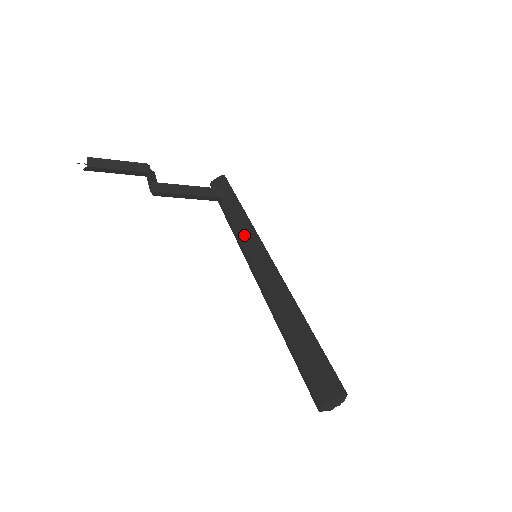
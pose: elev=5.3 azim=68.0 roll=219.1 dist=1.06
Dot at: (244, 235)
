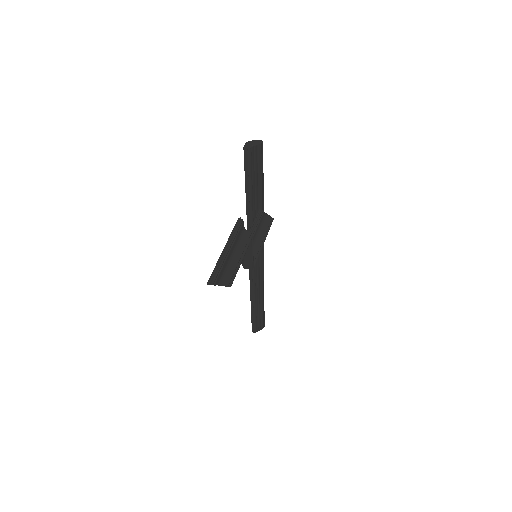
Dot at: occluded
